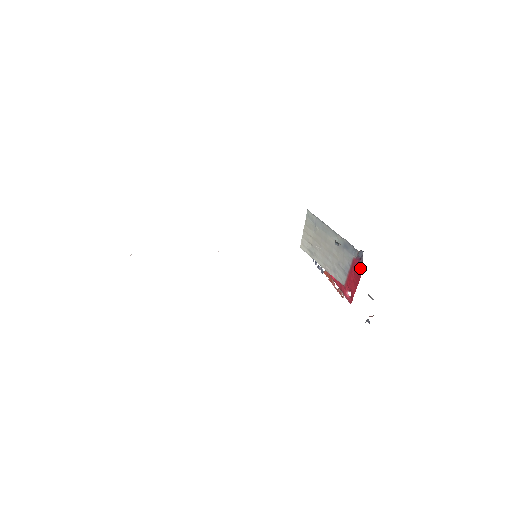
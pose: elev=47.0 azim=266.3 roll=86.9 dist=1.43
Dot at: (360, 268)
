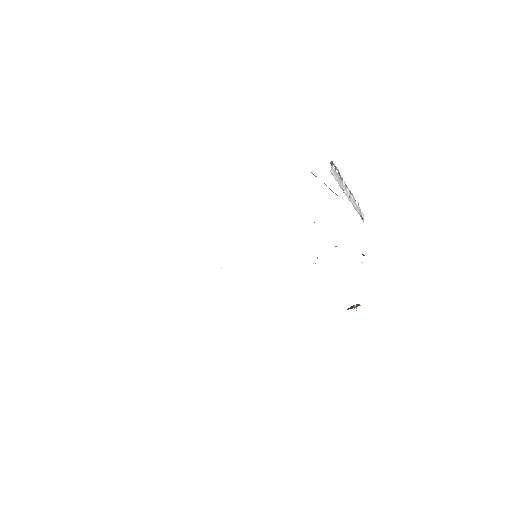
Dot at: occluded
